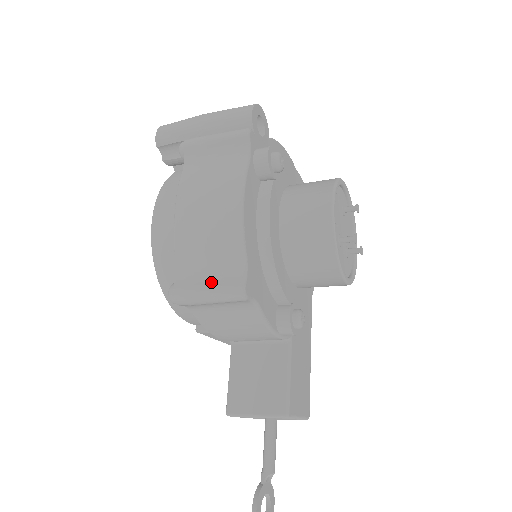
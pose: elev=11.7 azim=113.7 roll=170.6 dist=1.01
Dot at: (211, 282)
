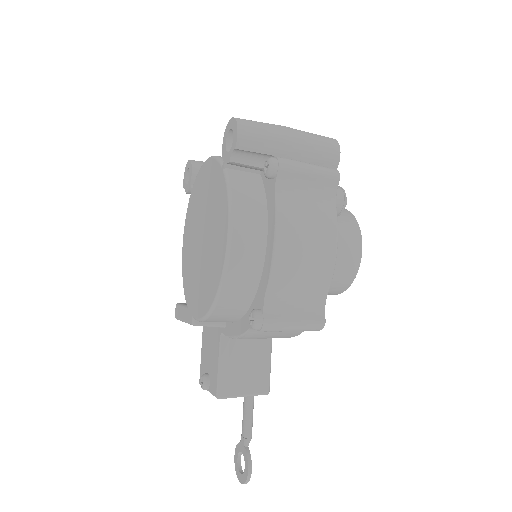
Dot at: (299, 315)
